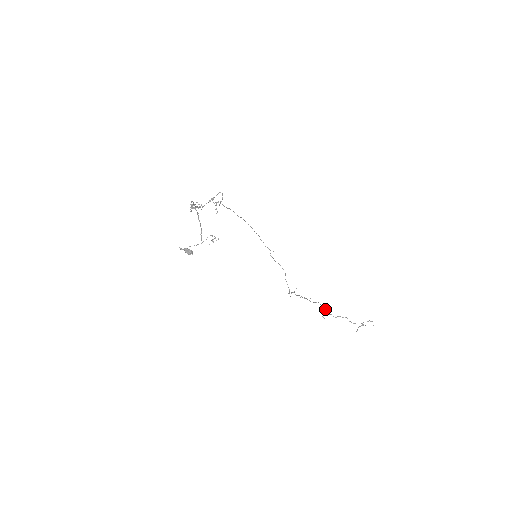
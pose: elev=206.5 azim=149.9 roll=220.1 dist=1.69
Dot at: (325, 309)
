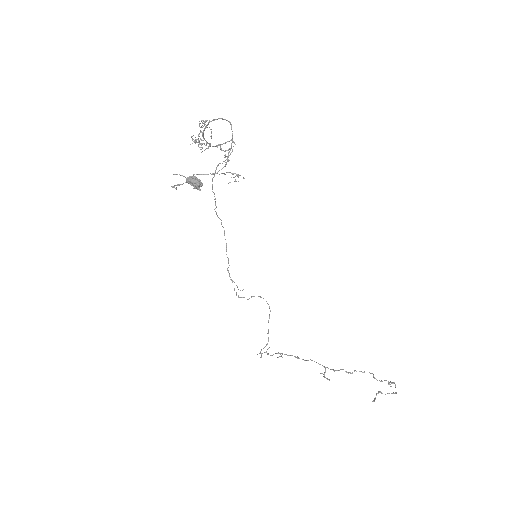
Dot at: occluded
